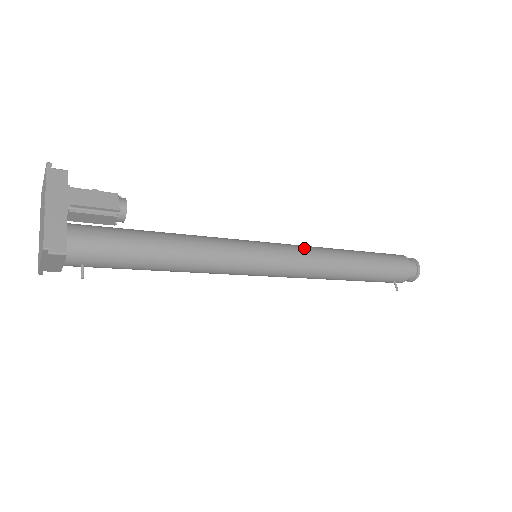
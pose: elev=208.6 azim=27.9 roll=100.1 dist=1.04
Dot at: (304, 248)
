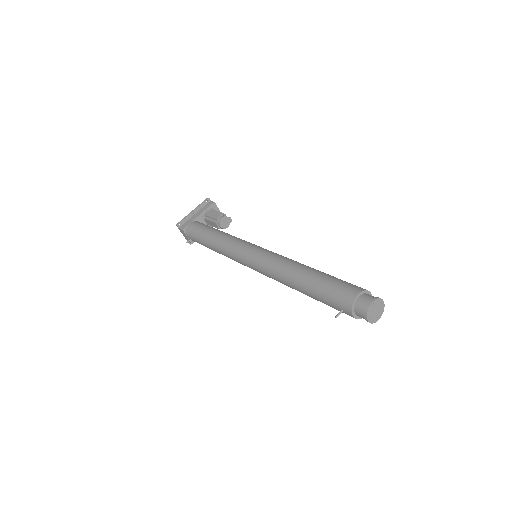
Dot at: (276, 255)
